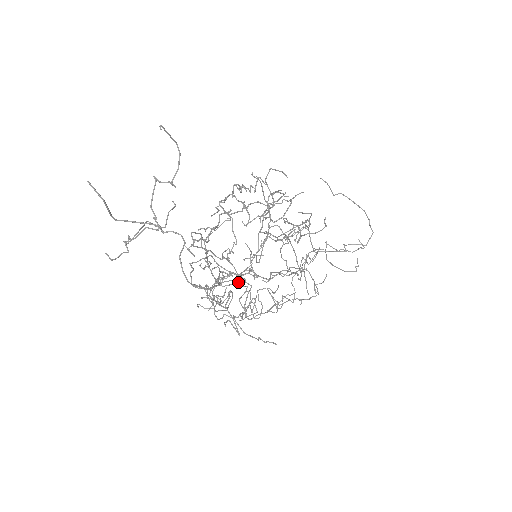
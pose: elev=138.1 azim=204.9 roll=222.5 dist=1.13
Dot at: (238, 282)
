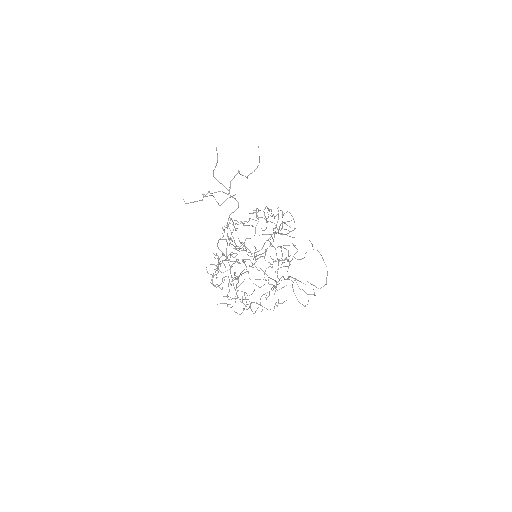
Dot at: (240, 263)
